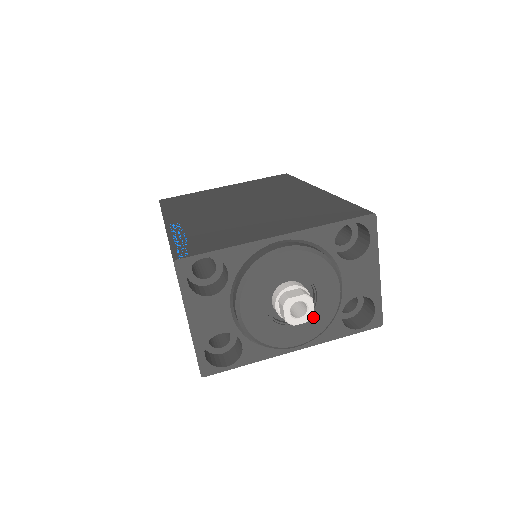
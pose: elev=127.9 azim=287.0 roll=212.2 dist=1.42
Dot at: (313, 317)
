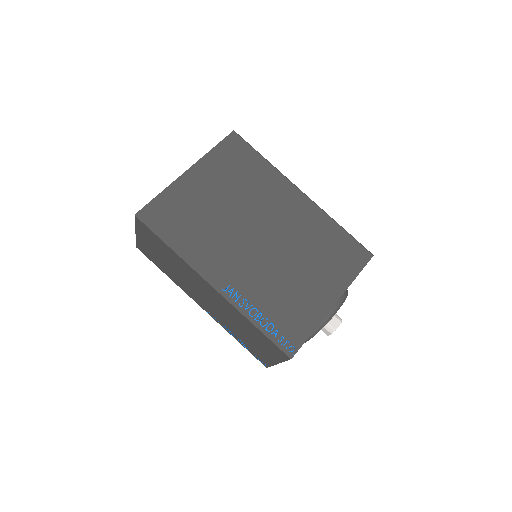
Dot at: occluded
